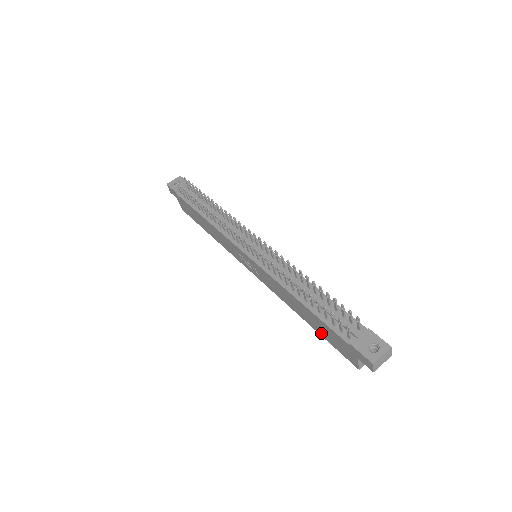
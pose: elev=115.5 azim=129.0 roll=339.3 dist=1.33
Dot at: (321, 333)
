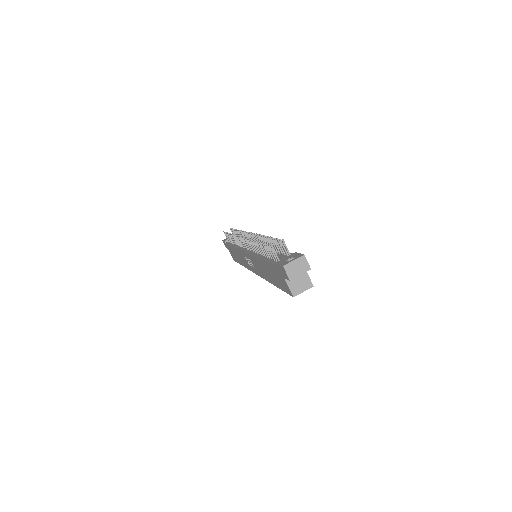
Dot at: (277, 284)
